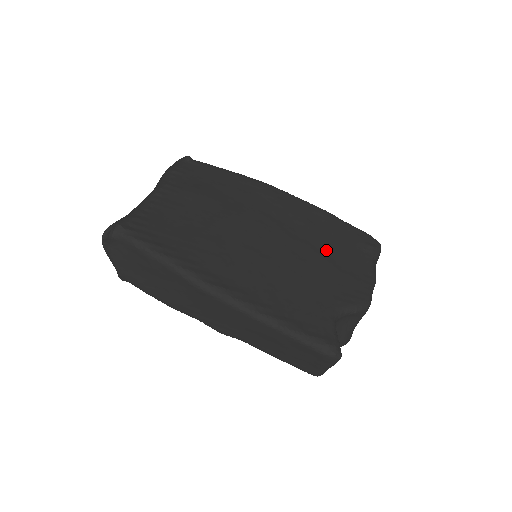
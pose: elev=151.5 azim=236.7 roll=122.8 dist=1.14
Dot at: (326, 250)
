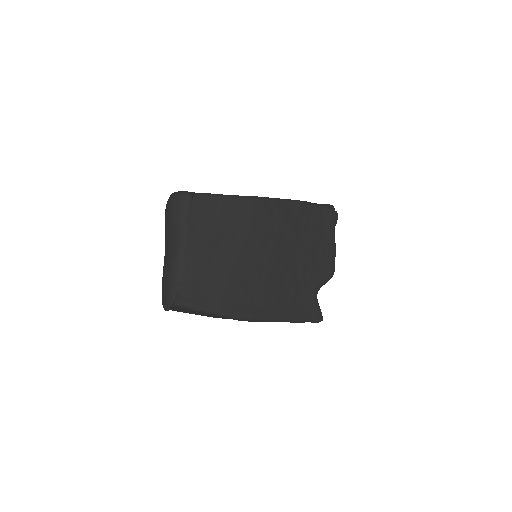
Dot at: (305, 242)
